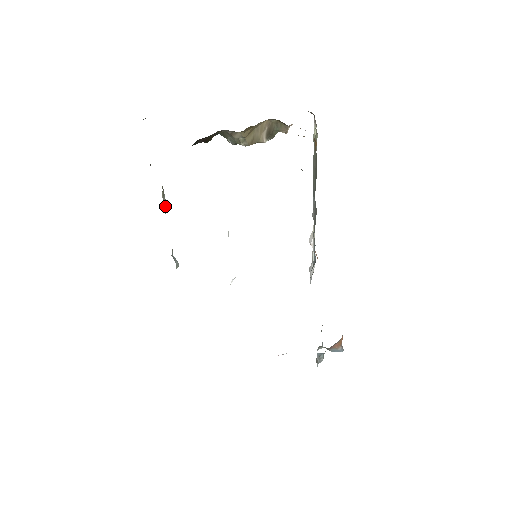
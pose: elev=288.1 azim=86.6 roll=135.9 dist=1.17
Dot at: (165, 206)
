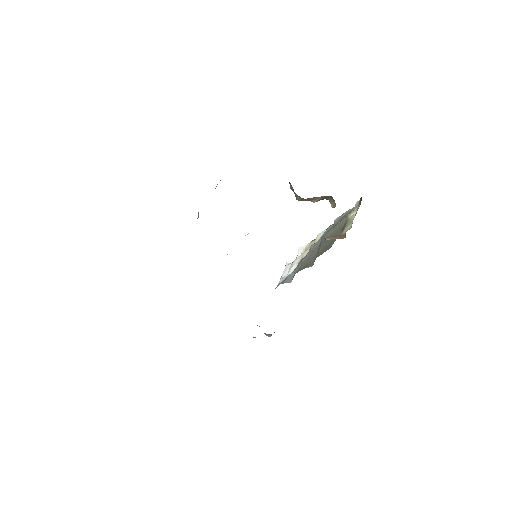
Dot at: (215, 188)
